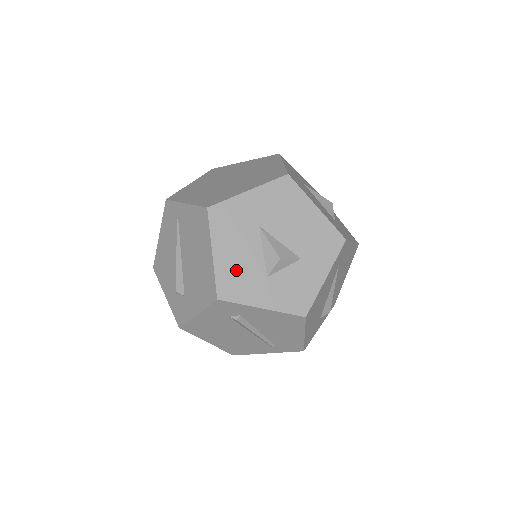
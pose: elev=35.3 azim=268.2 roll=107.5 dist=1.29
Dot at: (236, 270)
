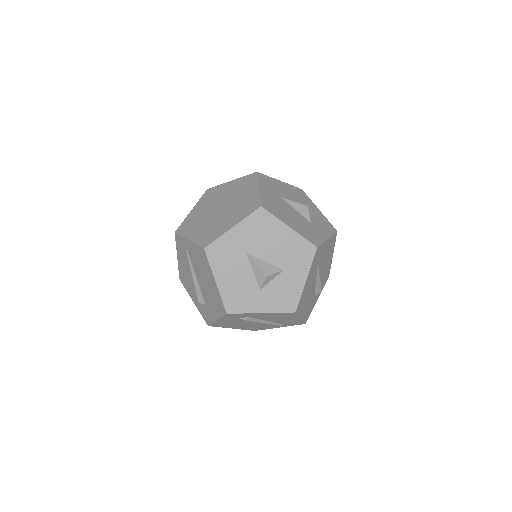
Dot at: (236, 290)
